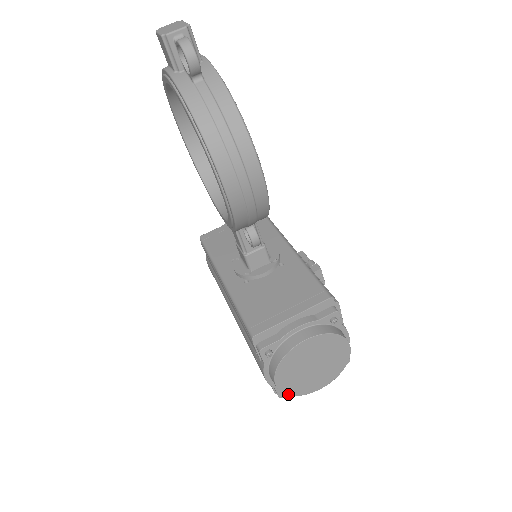
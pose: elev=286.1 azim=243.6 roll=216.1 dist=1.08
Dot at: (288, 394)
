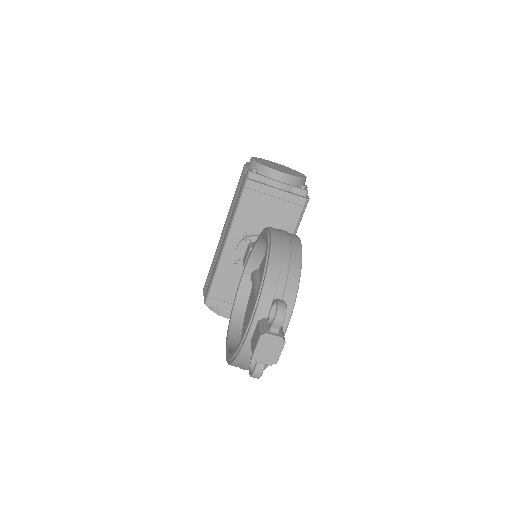
Dot at: occluded
